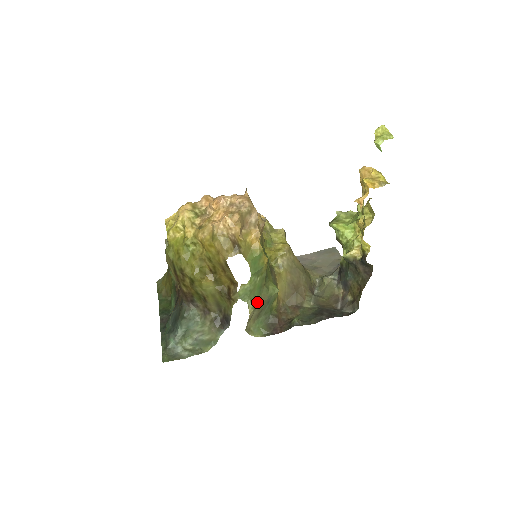
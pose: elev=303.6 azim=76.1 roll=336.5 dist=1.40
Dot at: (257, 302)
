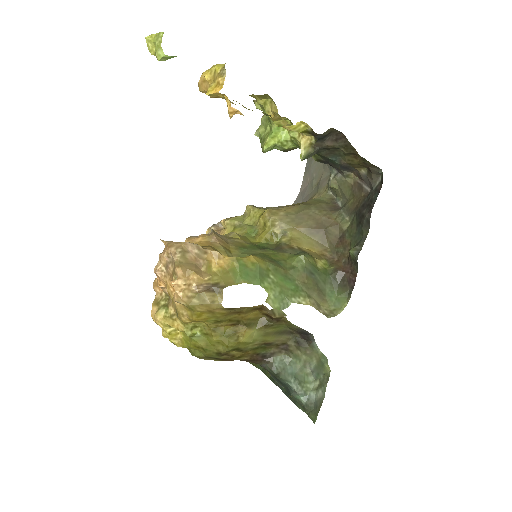
Dot at: (302, 289)
